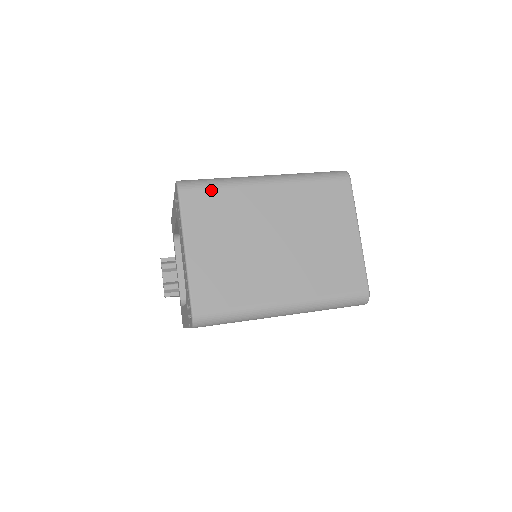
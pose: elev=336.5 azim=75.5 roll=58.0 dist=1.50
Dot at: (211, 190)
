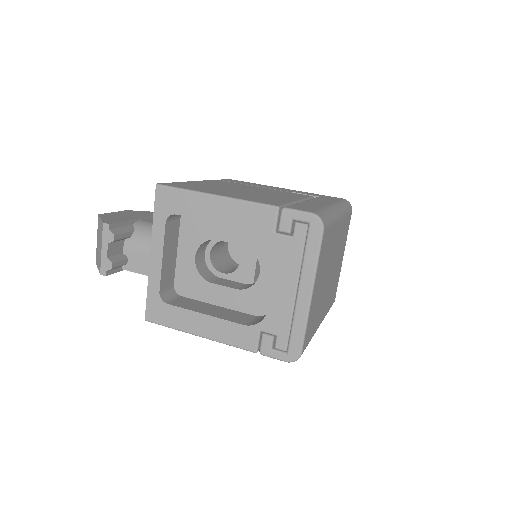
Dot at: (330, 228)
